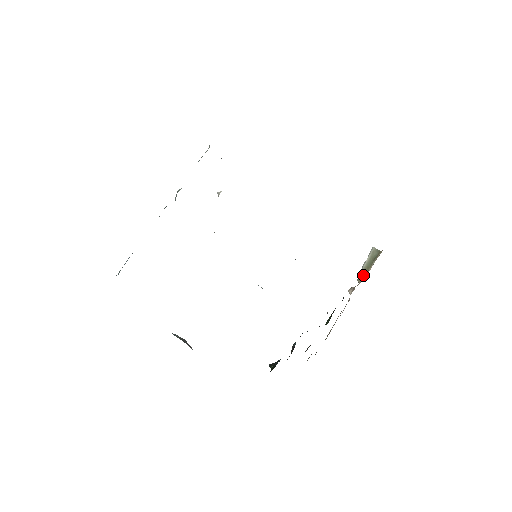
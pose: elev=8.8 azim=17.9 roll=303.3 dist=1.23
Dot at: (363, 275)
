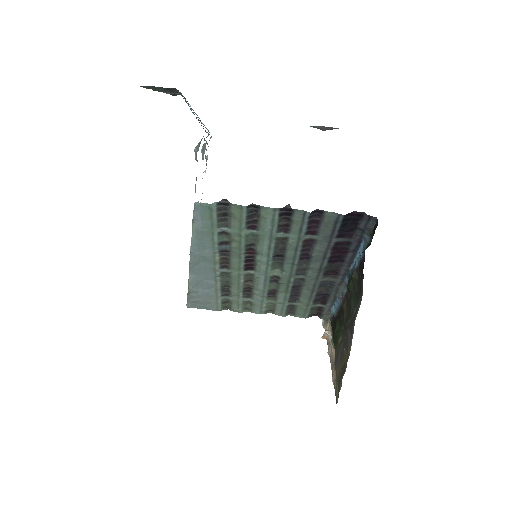
Dot at: (326, 320)
